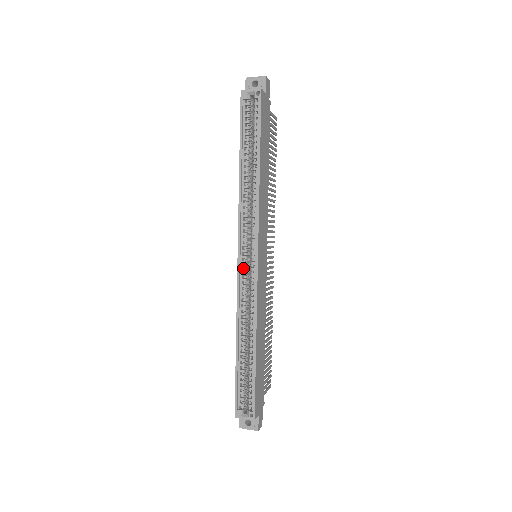
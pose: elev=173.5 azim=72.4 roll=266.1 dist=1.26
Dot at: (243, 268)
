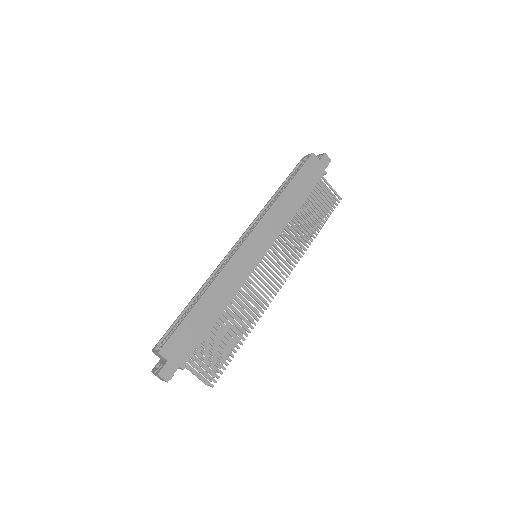
Dot at: (235, 249)
